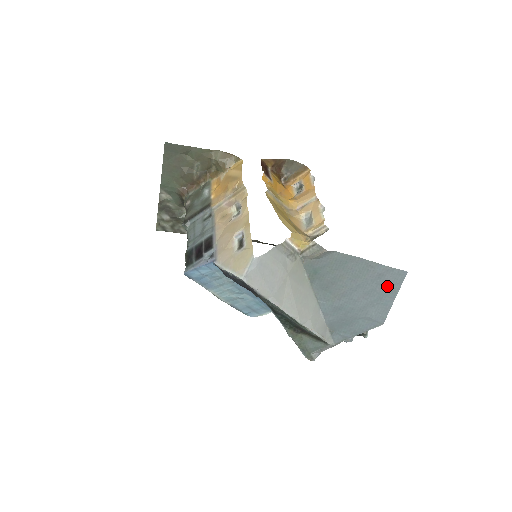
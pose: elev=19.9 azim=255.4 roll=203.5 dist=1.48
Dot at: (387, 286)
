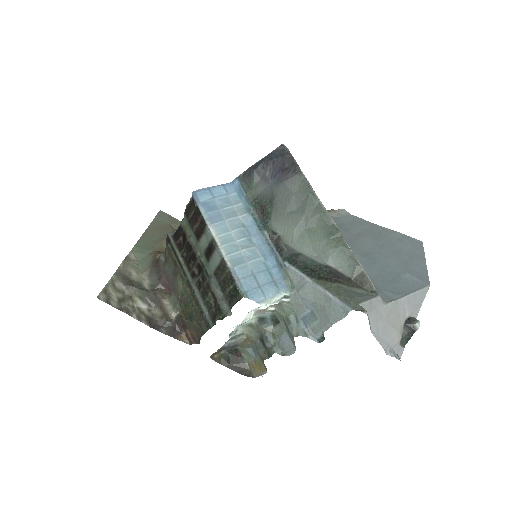
Dot at: (411, 250)
